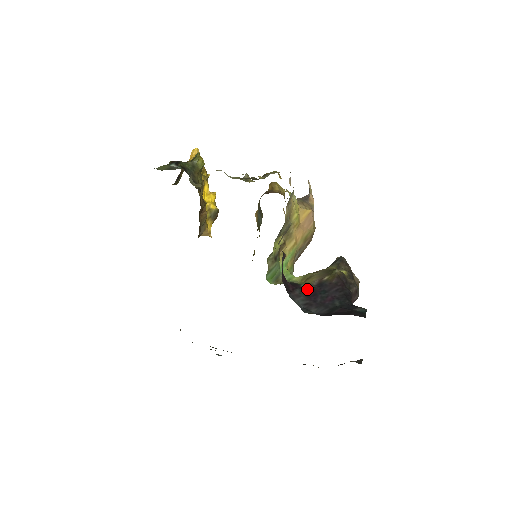
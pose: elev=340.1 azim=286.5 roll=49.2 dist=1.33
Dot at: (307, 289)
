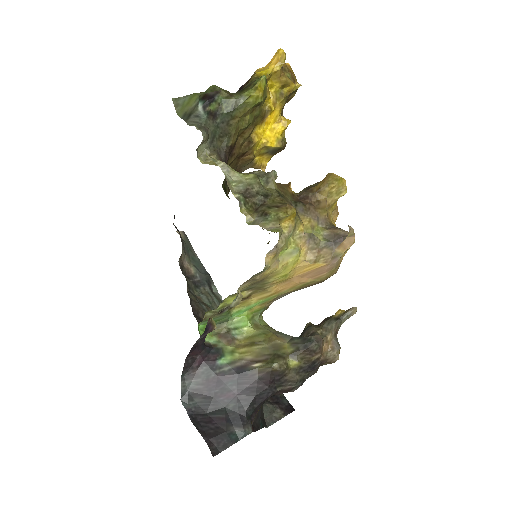
Dot at: (219, 369)
